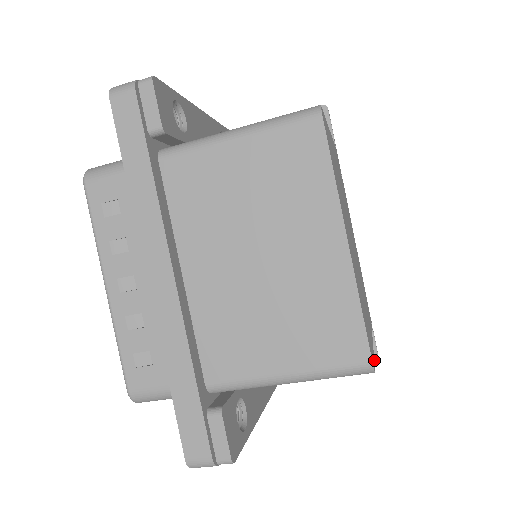
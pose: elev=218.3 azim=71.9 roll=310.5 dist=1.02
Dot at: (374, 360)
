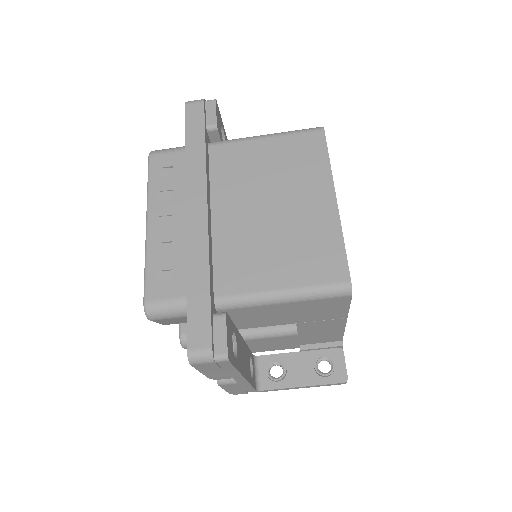
Dot at: (343, 377)
